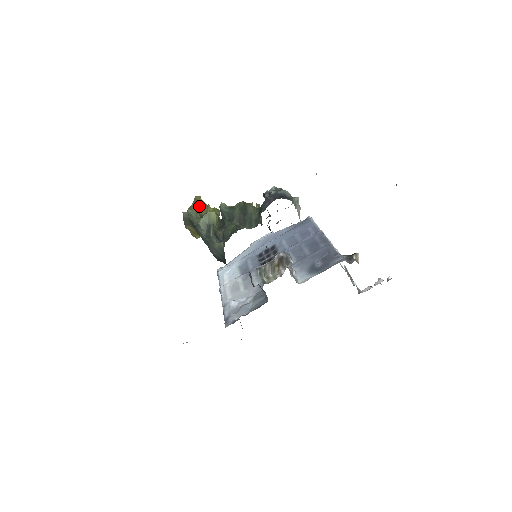
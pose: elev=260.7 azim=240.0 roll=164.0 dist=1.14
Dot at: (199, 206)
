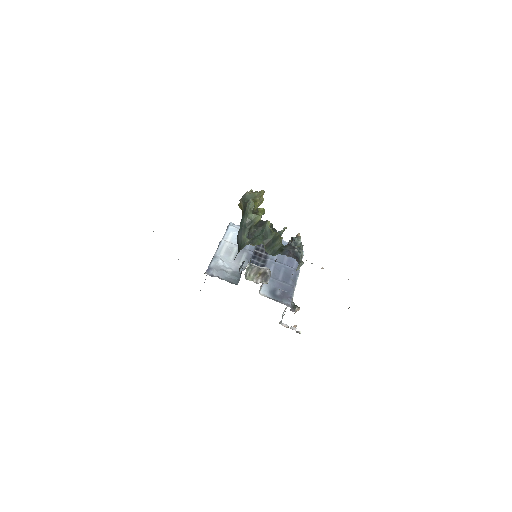
Dot at: (258, 199)
